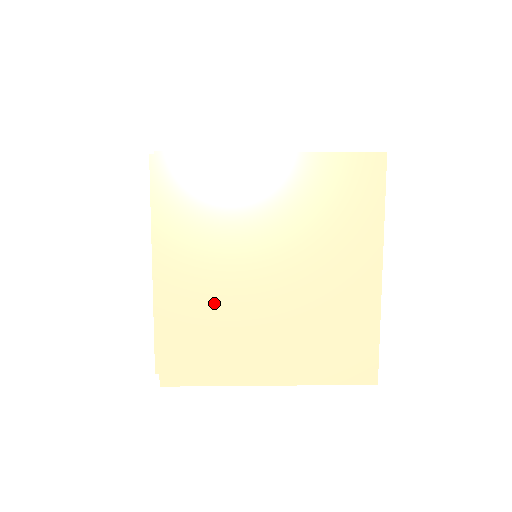
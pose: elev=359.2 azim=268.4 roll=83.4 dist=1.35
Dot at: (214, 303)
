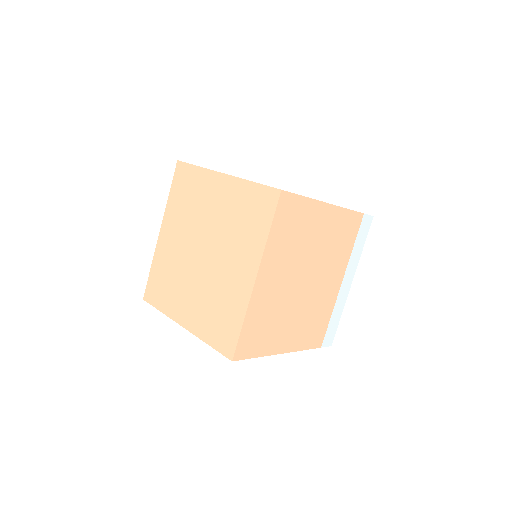
Dot at: (175, 260)
